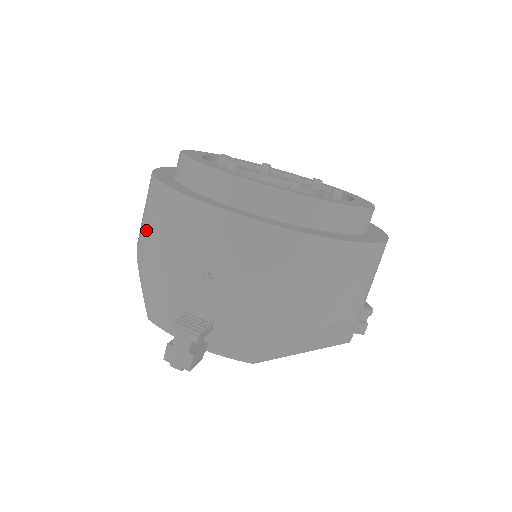
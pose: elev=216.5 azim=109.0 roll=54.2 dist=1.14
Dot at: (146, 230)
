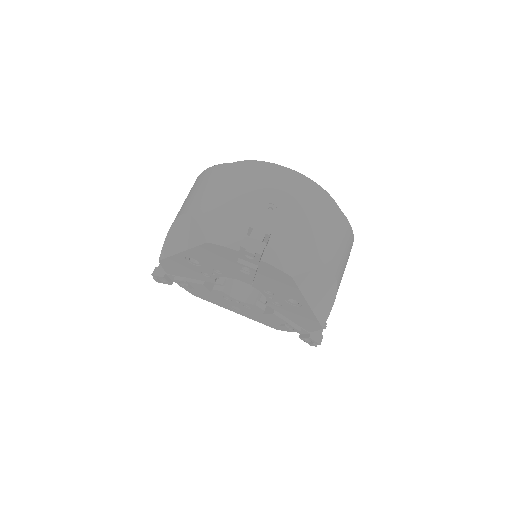
Dot at: (206, 193)
